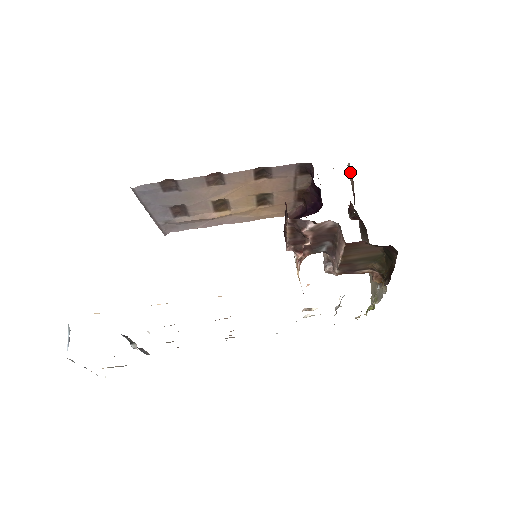
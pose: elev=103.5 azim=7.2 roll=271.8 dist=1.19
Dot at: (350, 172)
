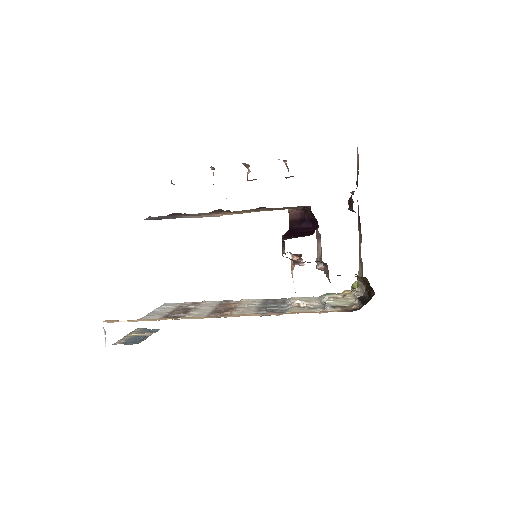
Dot at: (357, 157)
